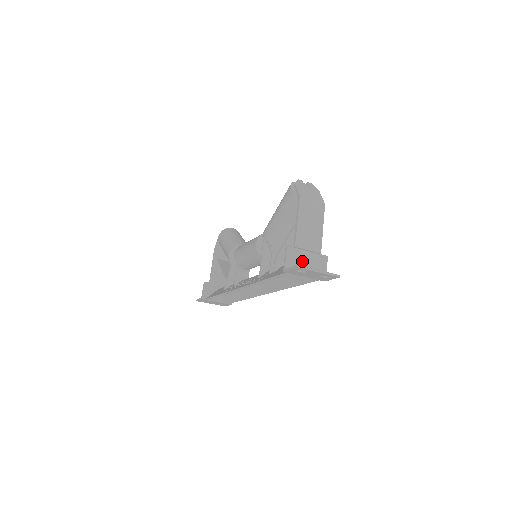
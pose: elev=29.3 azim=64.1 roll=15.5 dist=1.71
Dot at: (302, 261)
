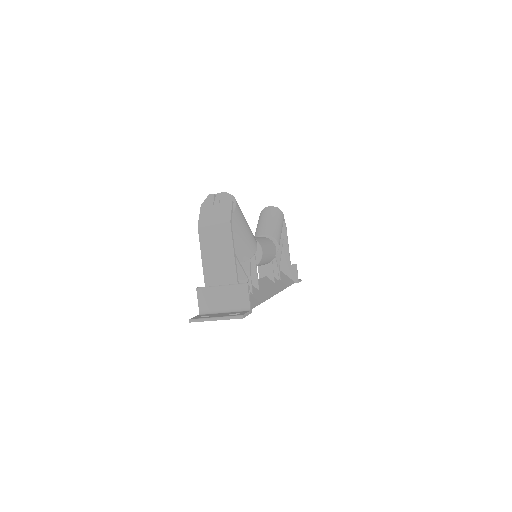
Dot at: (217, 300)
